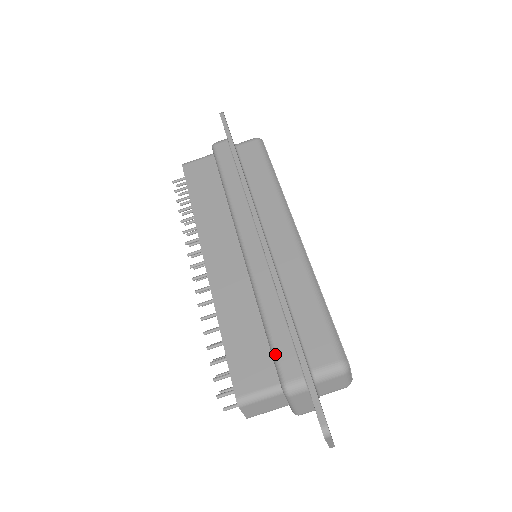
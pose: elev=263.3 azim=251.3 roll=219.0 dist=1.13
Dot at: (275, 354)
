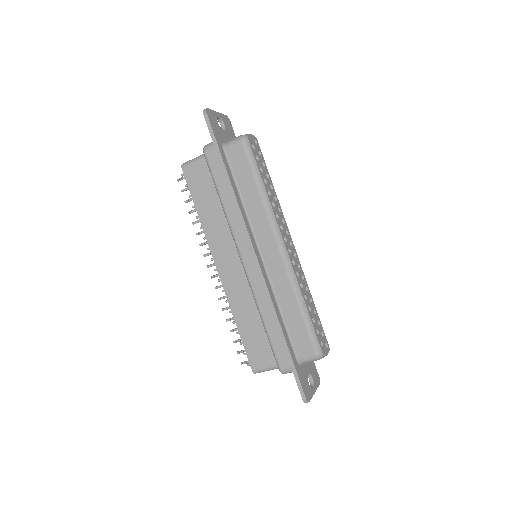
Dot at: (273, 350)
